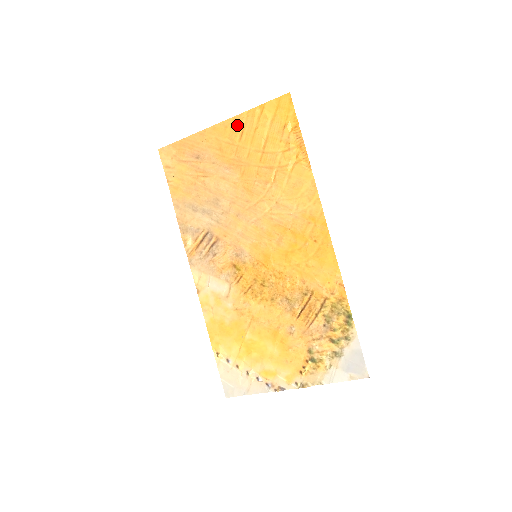
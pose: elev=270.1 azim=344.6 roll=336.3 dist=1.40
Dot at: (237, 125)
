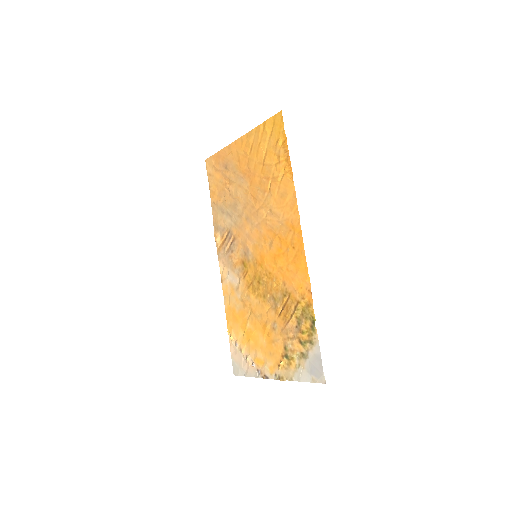
Dot at: (249, 140)
